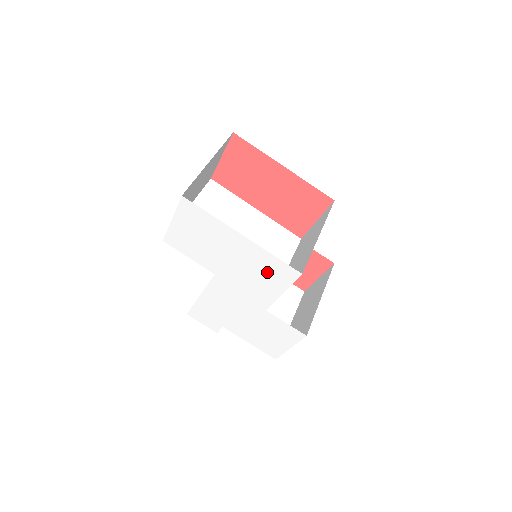
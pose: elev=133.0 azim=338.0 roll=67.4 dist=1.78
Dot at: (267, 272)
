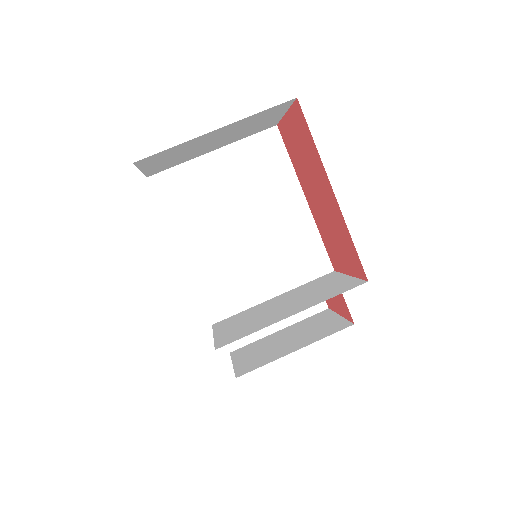
Dot at: occluded
